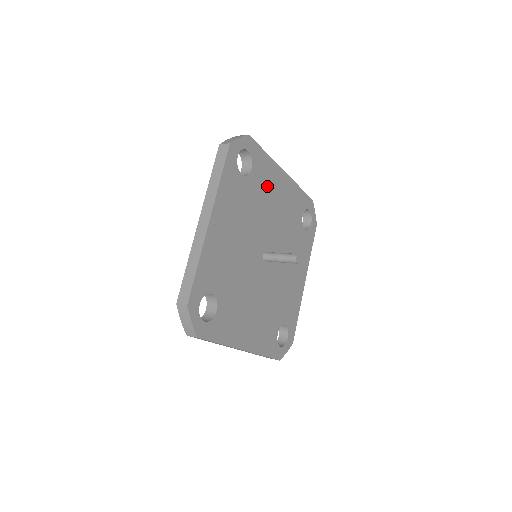
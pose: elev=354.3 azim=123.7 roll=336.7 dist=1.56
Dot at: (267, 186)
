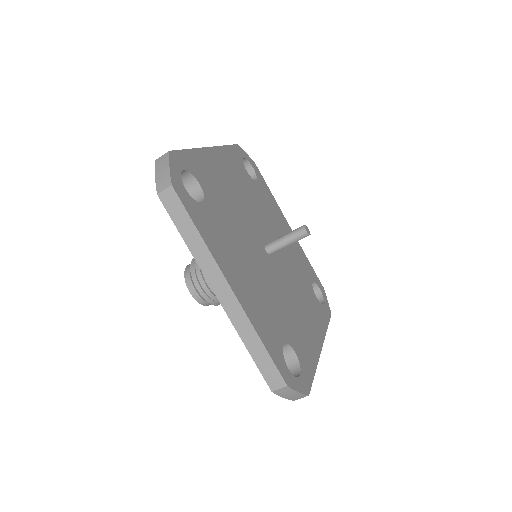
Dot at: (271, 210)
